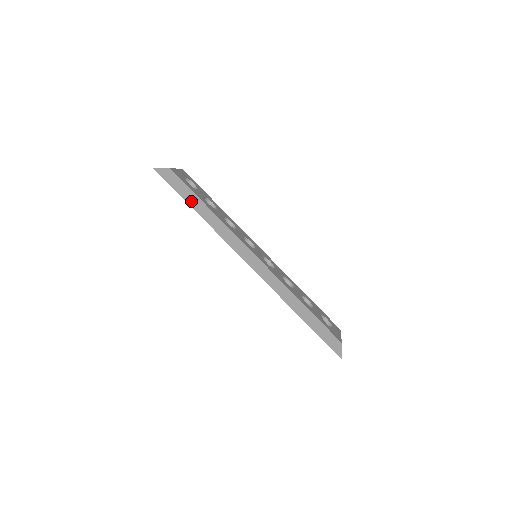
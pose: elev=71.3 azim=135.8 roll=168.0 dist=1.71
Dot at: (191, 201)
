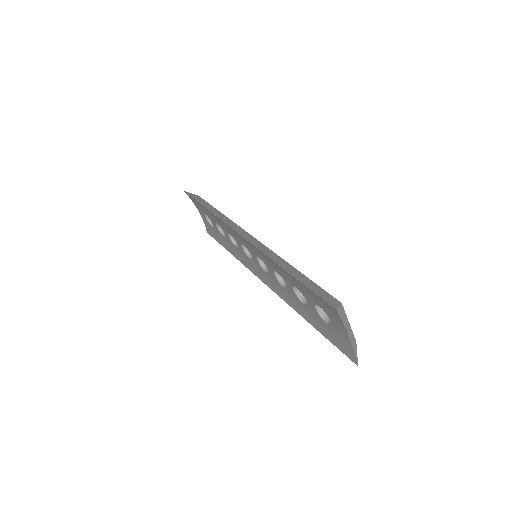
Dot at: (205, 205)
